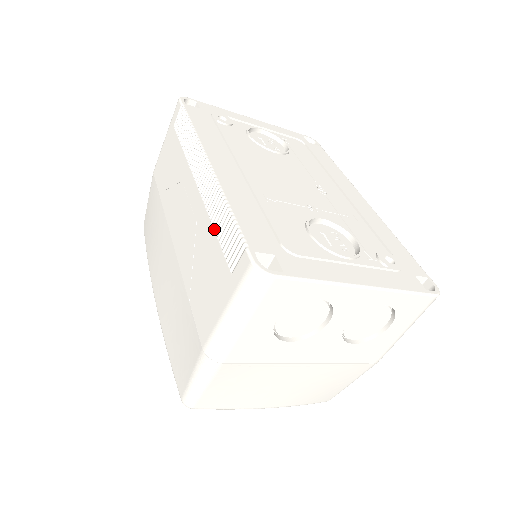
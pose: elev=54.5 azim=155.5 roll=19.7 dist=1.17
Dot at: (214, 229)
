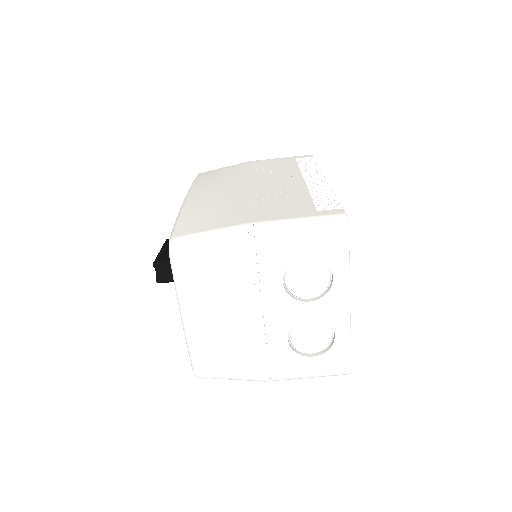
Dot at: (311, 195)
